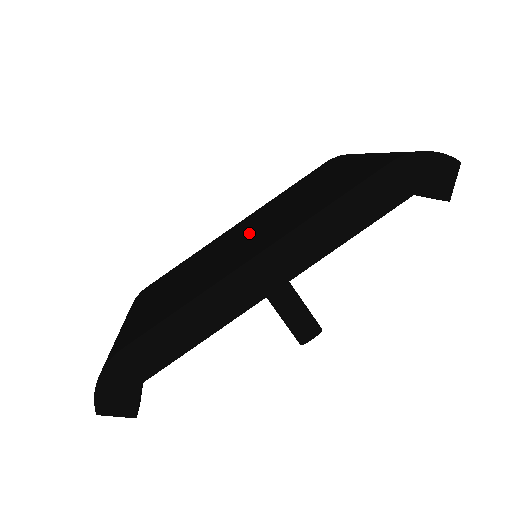
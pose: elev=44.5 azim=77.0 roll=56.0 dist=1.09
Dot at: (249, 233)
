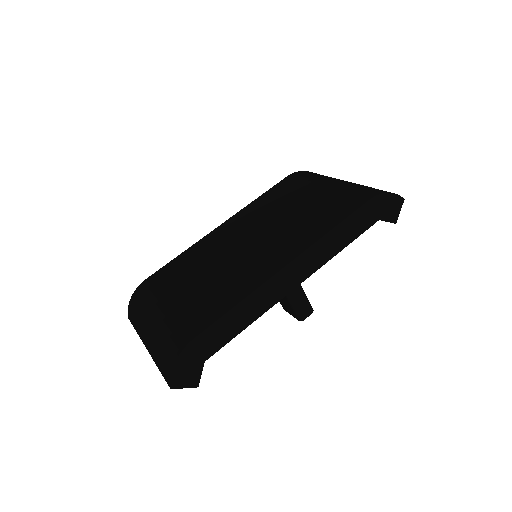
Dot at: (253, 239)
